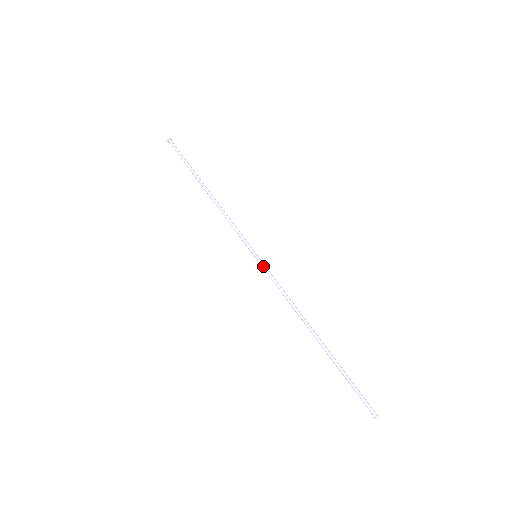
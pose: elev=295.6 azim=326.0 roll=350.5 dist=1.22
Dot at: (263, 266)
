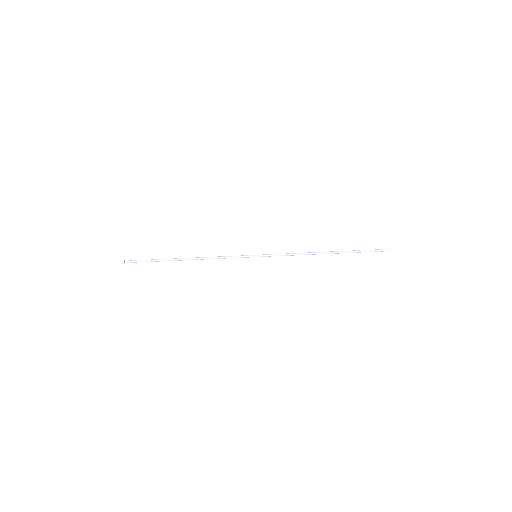
Dot at: (266, 256)
